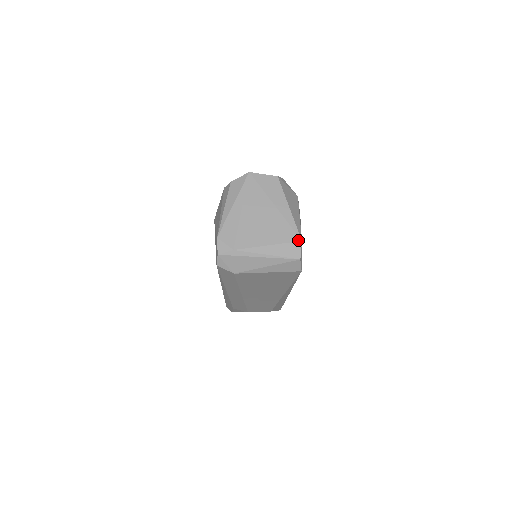
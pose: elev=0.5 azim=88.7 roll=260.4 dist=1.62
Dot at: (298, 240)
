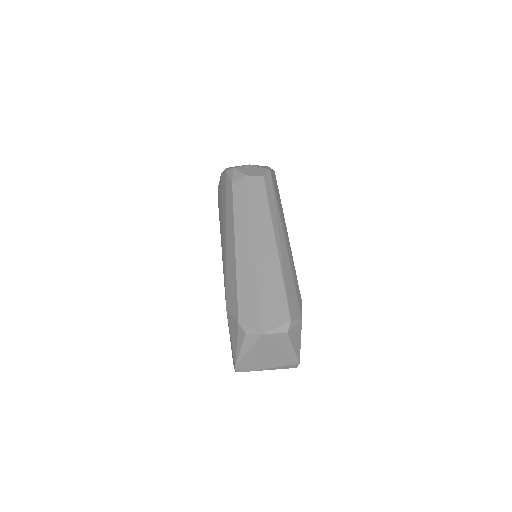
Dot at: (297, 364)
